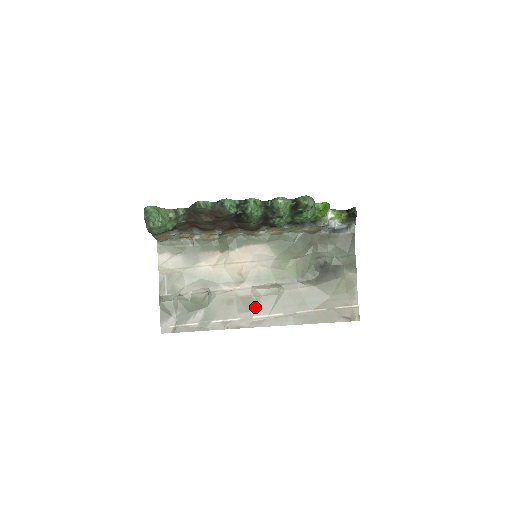
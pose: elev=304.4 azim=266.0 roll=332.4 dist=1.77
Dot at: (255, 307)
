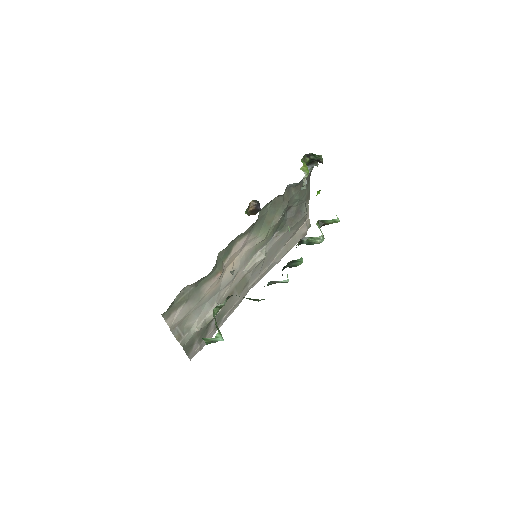
Dot at: (249, 280)
